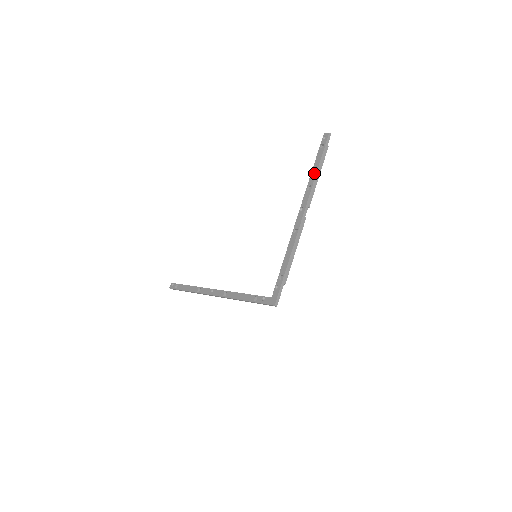
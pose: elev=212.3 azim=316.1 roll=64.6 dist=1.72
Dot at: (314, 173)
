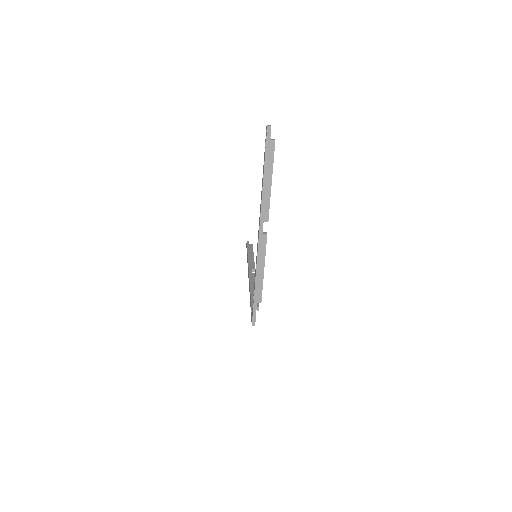
Dot at: (262, 183)
